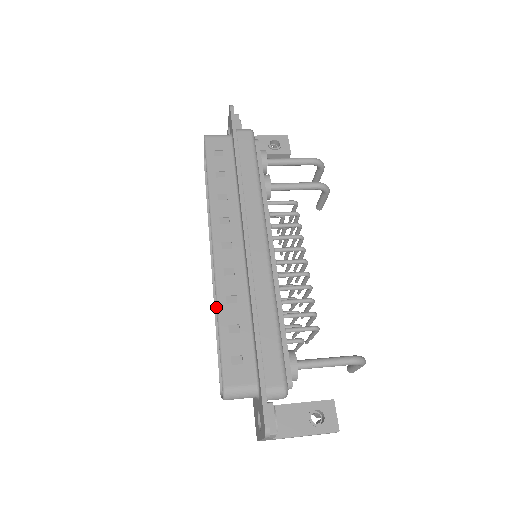
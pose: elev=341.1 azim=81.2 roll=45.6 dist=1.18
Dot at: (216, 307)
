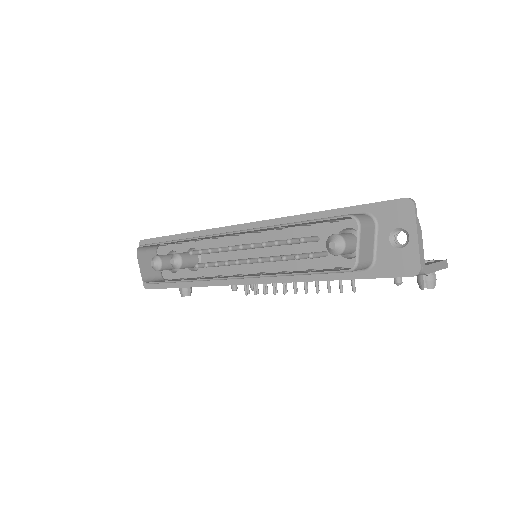
Dot at: (275, 227)
